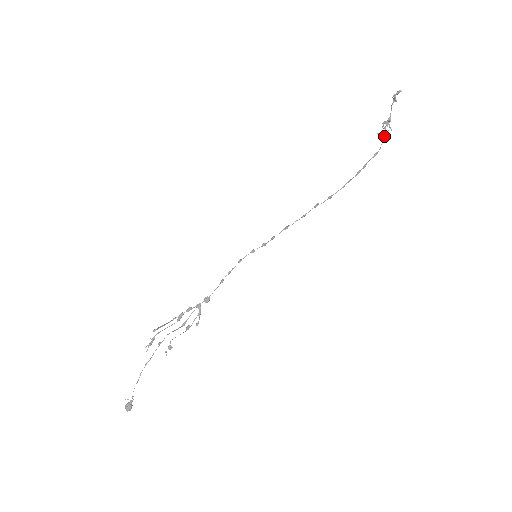
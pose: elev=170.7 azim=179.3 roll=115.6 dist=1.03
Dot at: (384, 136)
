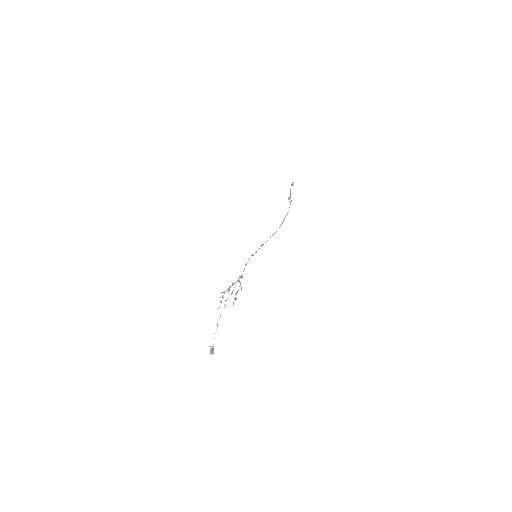
Dot at: (290, 204)
